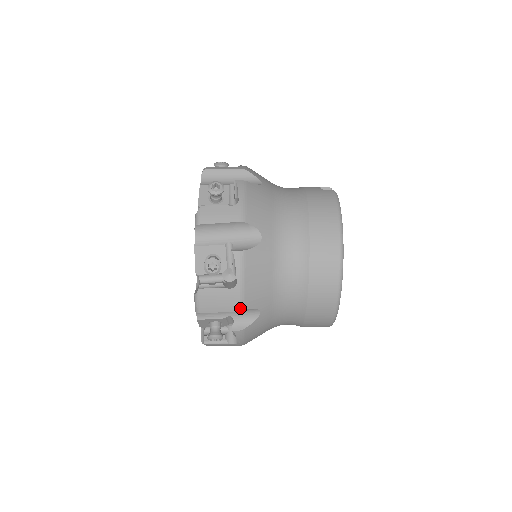
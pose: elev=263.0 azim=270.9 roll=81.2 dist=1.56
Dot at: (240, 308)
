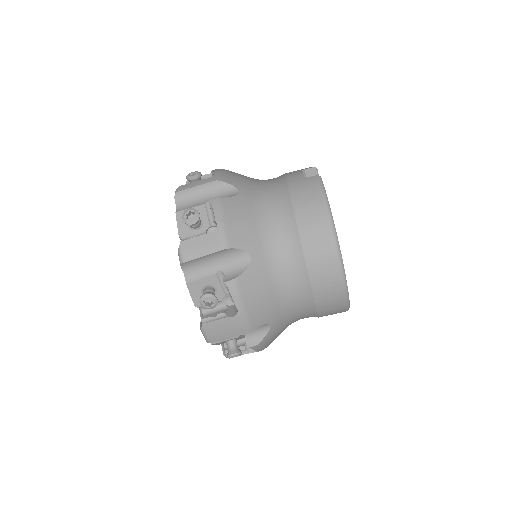
Dot at: (248, 330)
